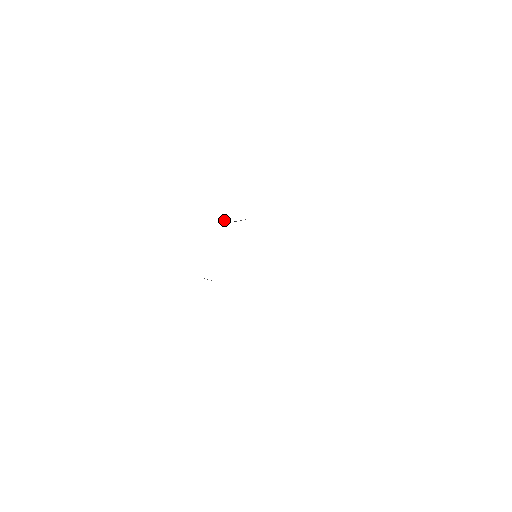
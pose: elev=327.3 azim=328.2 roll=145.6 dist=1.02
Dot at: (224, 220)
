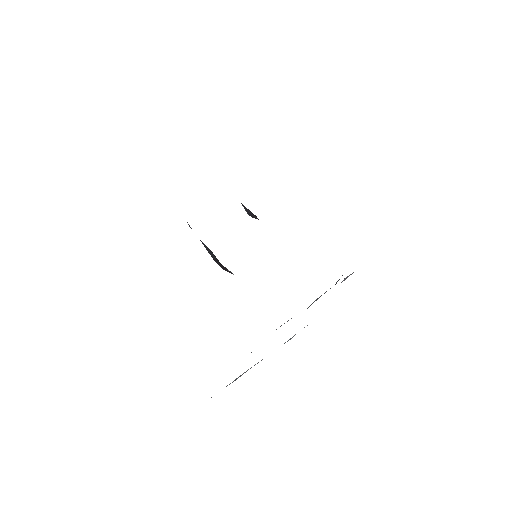
Dot at: (250, 214)
